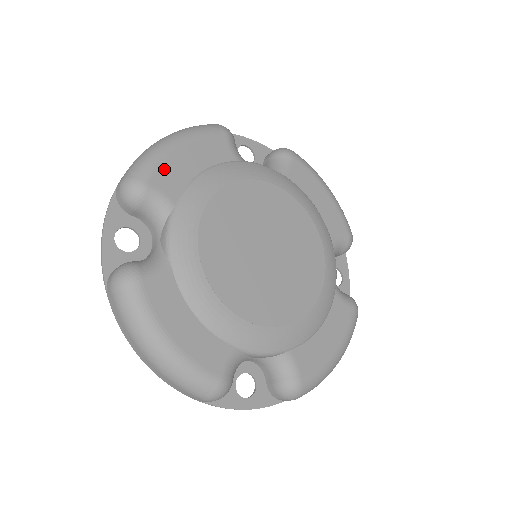
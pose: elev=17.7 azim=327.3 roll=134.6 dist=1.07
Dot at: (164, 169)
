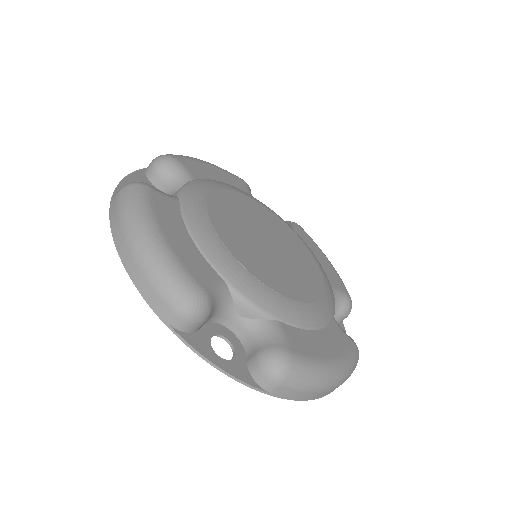
Dot at: (192, 163)
